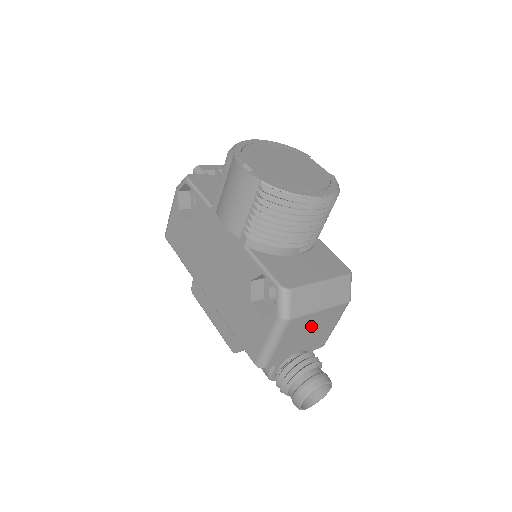
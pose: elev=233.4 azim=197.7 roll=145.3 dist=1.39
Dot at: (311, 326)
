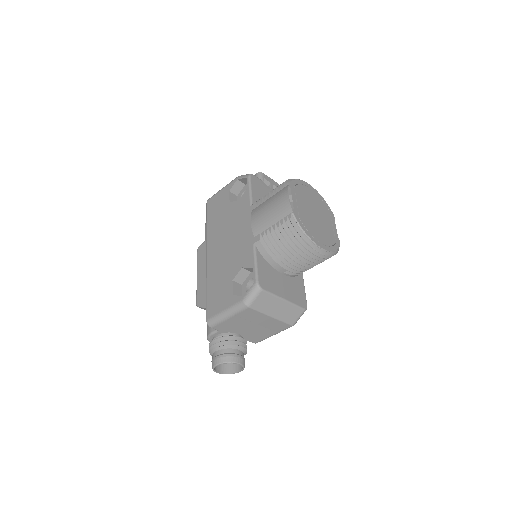
Dot at: (258, 322)
